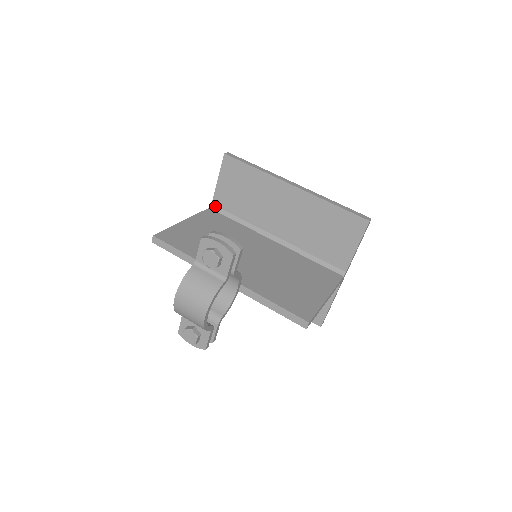
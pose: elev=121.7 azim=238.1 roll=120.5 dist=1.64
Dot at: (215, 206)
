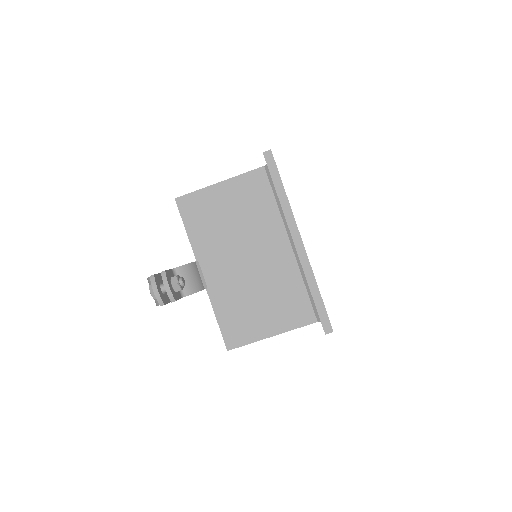
Dot at: (268, 169)
